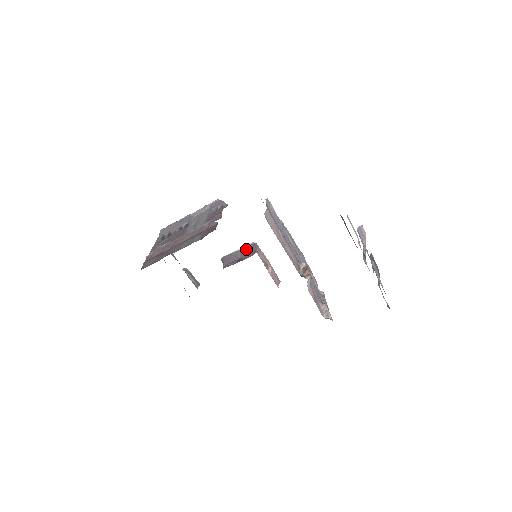
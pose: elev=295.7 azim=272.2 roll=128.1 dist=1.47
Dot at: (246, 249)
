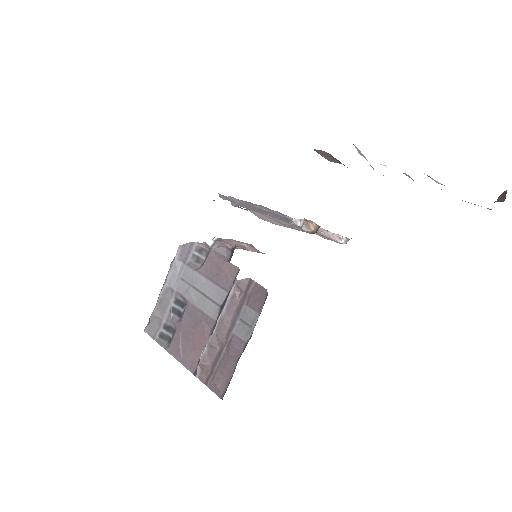
Dot at: (214, 253)
